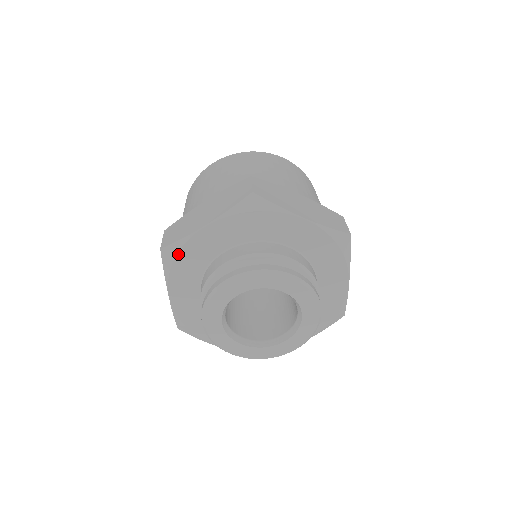
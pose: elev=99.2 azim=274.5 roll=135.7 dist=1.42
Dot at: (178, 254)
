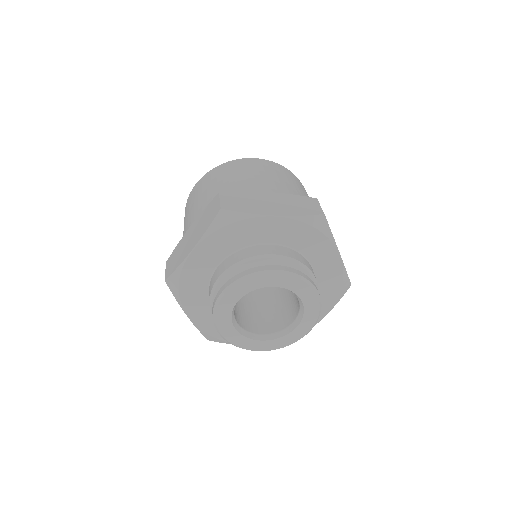
Dot at: (235, 223)
